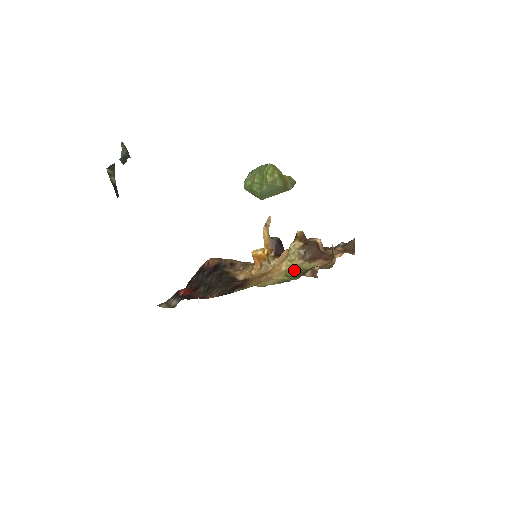
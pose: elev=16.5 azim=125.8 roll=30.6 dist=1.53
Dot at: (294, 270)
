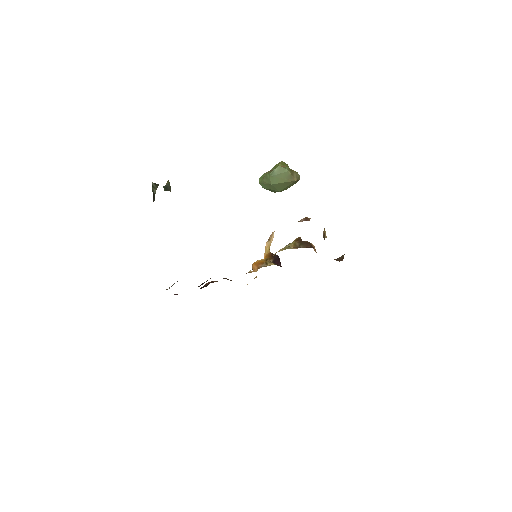
Dot at: (289, 246)
